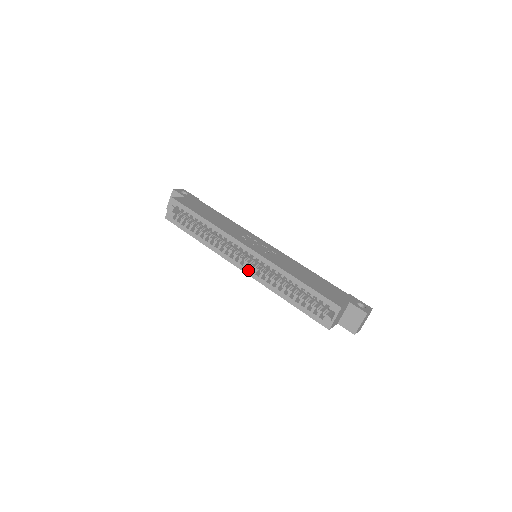
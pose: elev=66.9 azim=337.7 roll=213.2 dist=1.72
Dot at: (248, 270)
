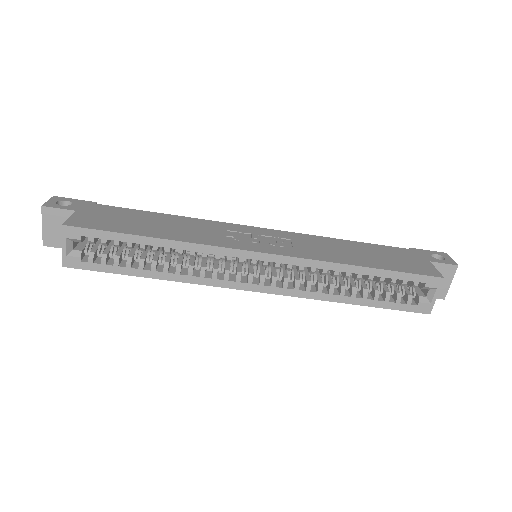
Dot at: (271, 287)
